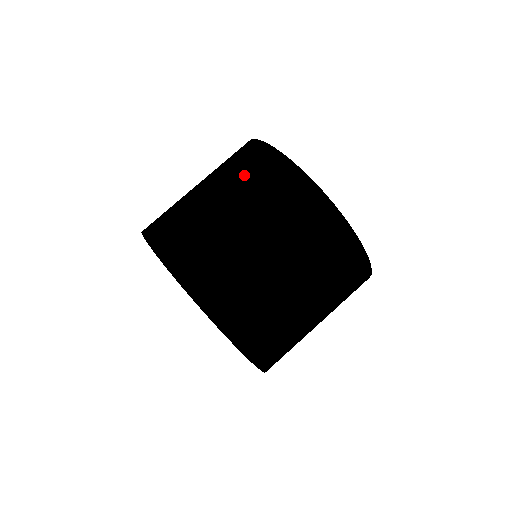
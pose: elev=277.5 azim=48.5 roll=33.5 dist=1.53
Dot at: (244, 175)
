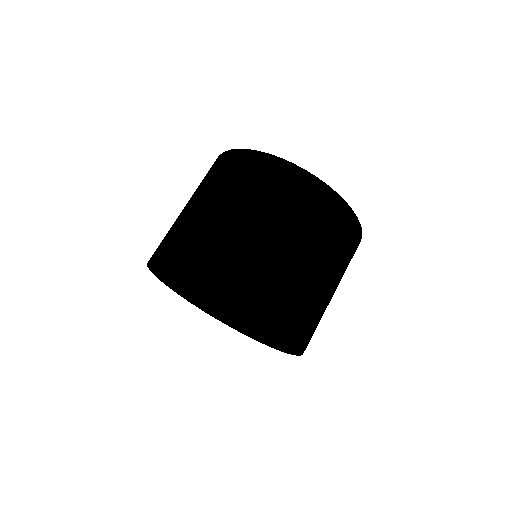
Dot at: (221, 177)
